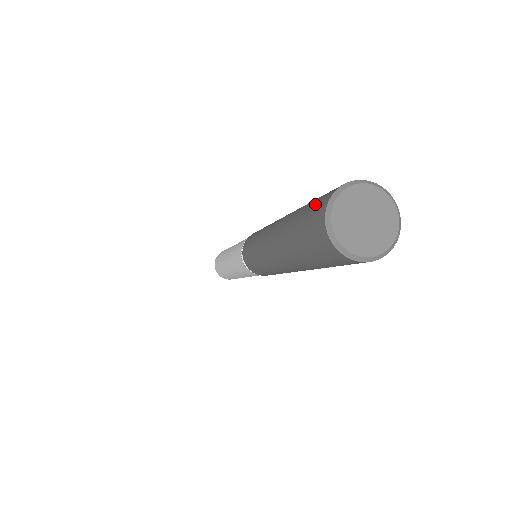
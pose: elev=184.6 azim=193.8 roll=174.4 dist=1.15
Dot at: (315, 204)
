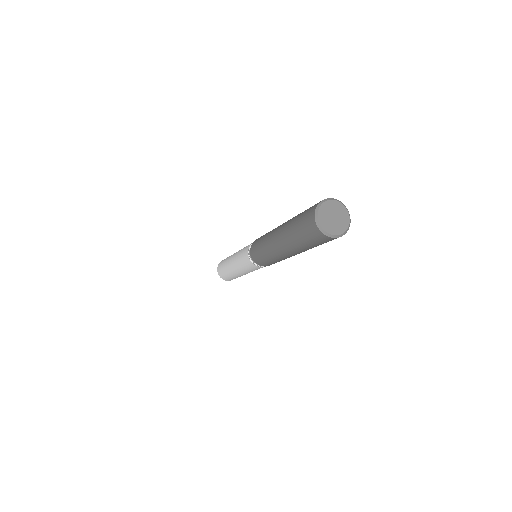
Dot at: (305, 218)
